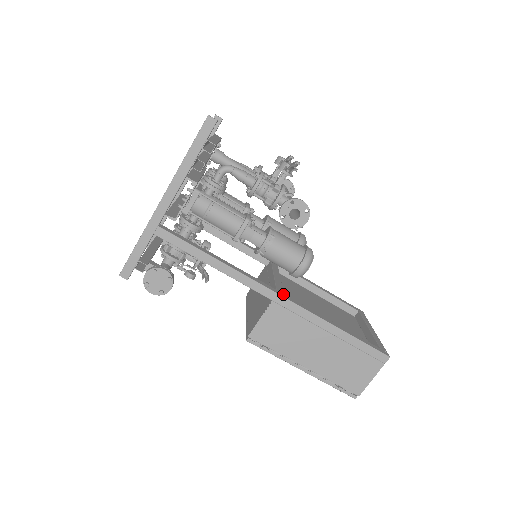
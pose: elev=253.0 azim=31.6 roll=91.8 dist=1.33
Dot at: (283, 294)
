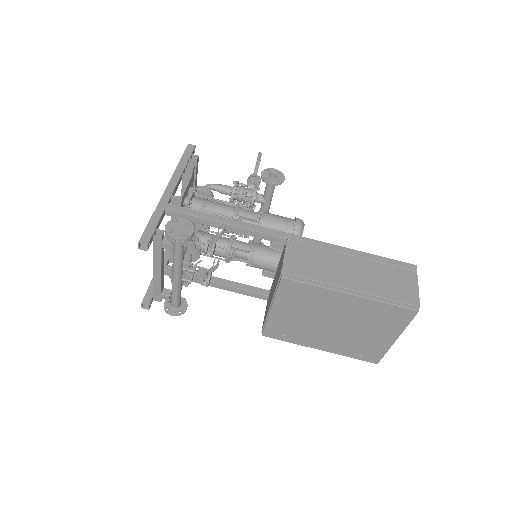
Dot at: occluded
